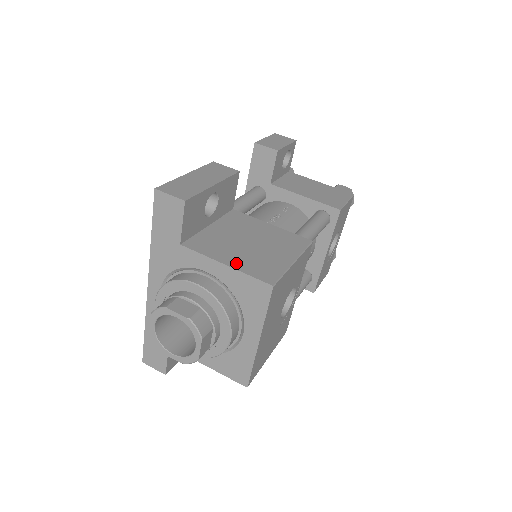
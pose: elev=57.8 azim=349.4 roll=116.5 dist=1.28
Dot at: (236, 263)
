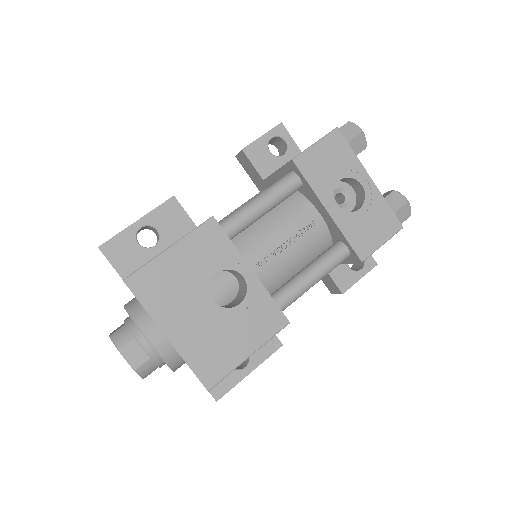
Dot at: occluded
